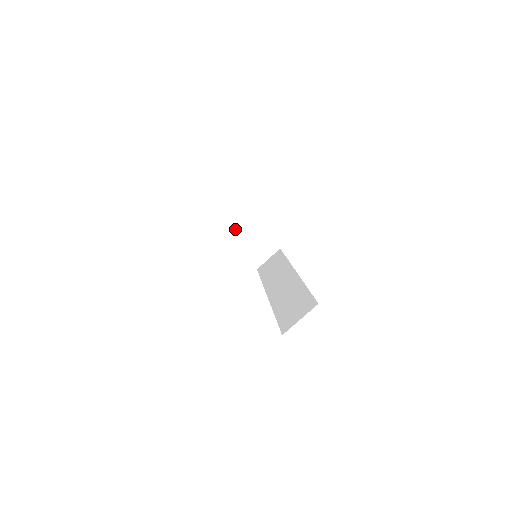
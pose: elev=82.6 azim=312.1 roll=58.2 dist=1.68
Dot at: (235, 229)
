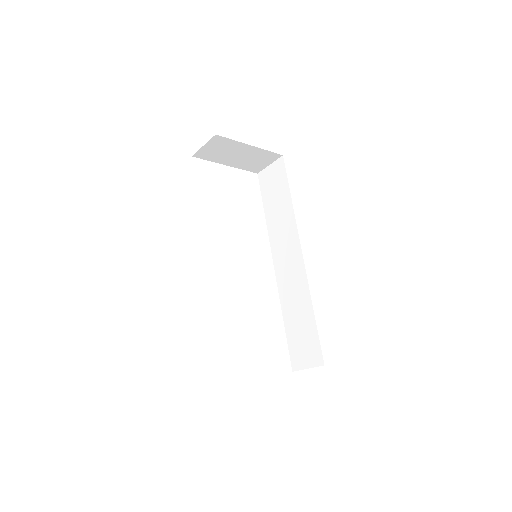
Dot at: (221, 154)
